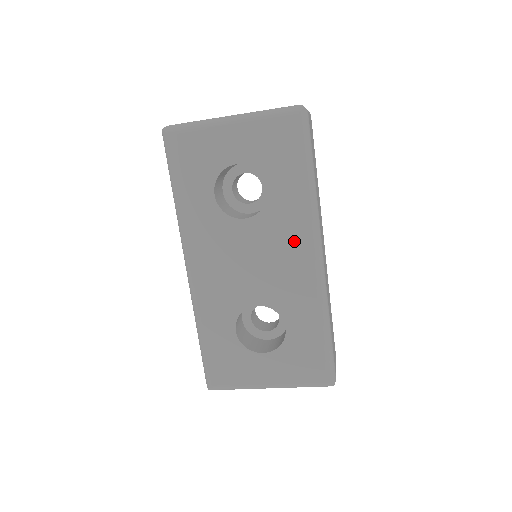
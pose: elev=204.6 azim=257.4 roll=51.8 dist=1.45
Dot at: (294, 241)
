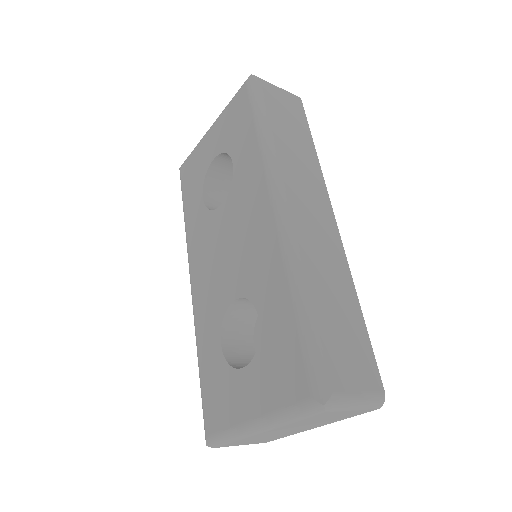
Dot at: (255, 202)
